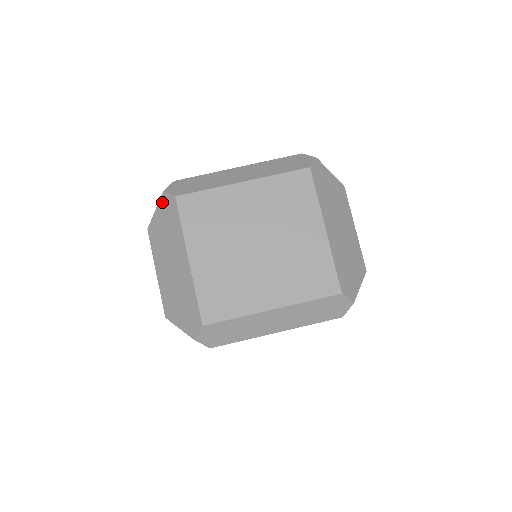
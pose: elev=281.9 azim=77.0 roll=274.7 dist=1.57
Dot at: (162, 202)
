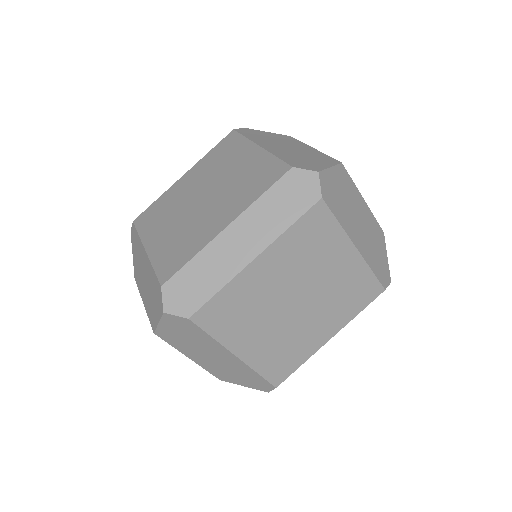
Dot at: (132, 240)
